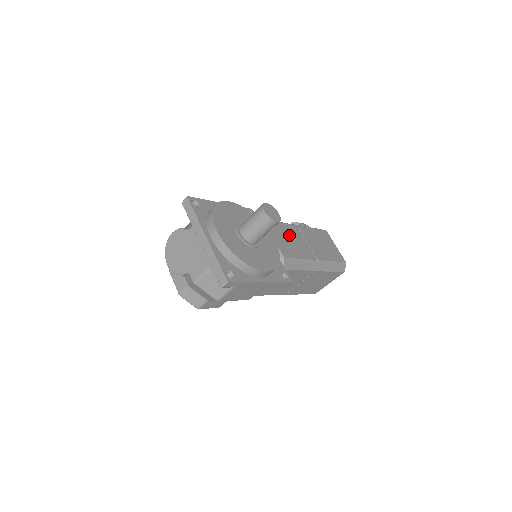
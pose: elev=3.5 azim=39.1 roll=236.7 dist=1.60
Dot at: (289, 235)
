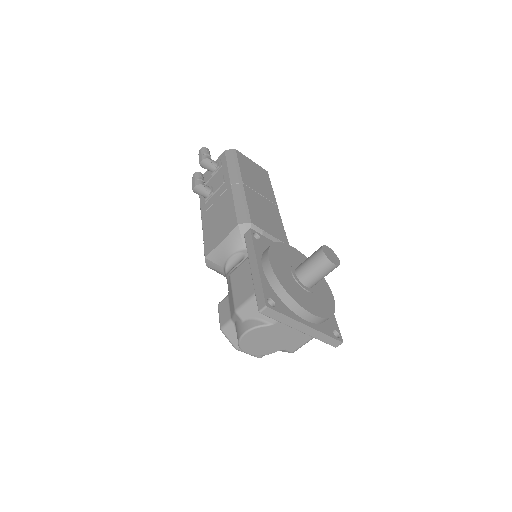
Dot at: (260, 209)
